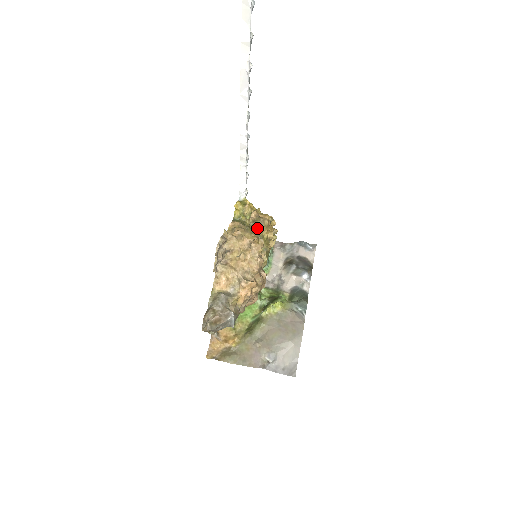
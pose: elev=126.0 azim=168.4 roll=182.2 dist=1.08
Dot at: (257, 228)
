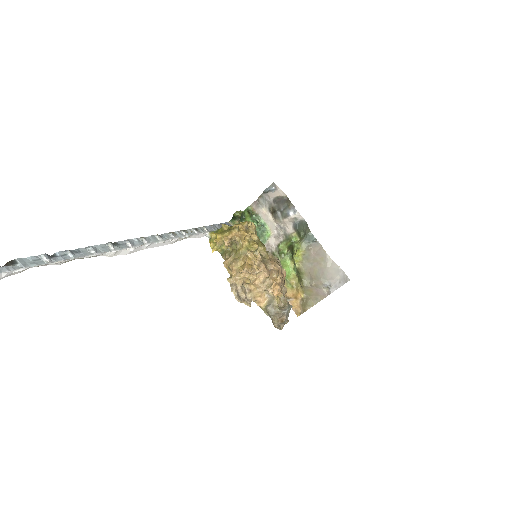
Dot at: (238, 248)
